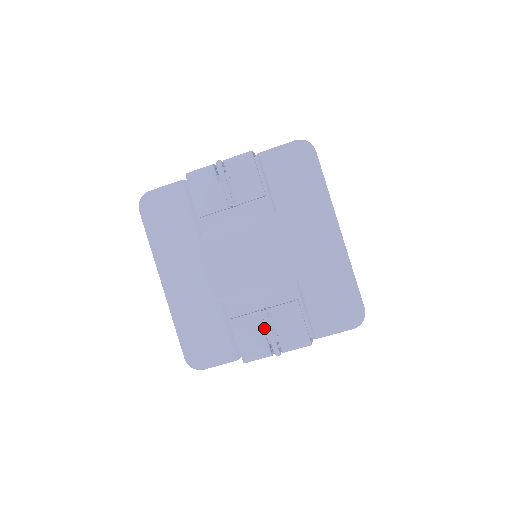
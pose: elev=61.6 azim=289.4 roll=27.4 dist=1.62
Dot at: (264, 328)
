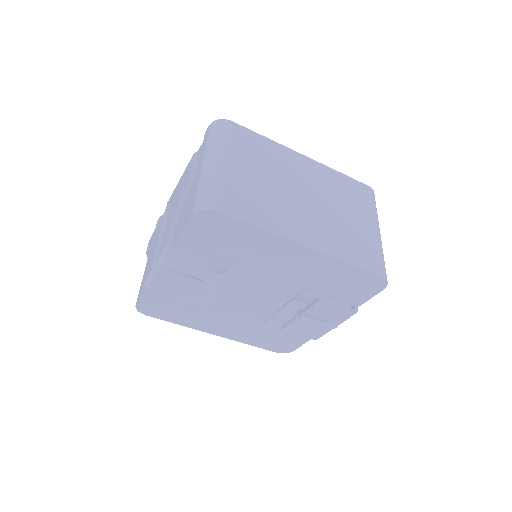
Dot at: occluded
